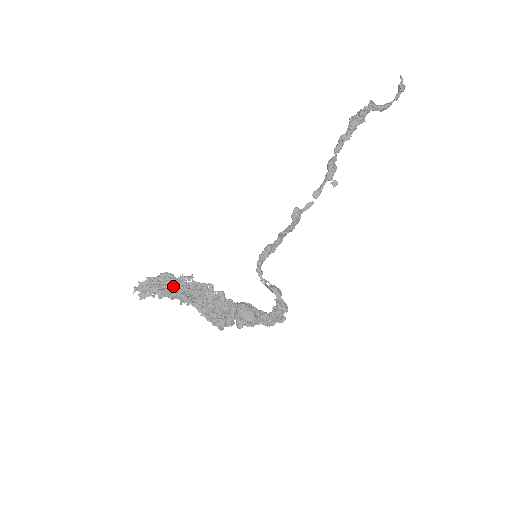
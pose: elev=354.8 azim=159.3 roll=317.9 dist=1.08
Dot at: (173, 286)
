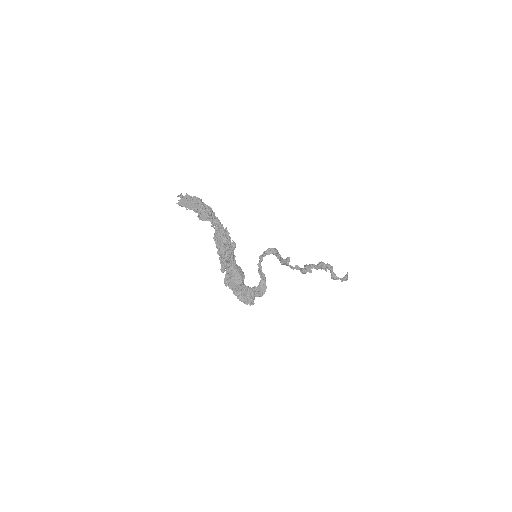
Dot at: occluded
